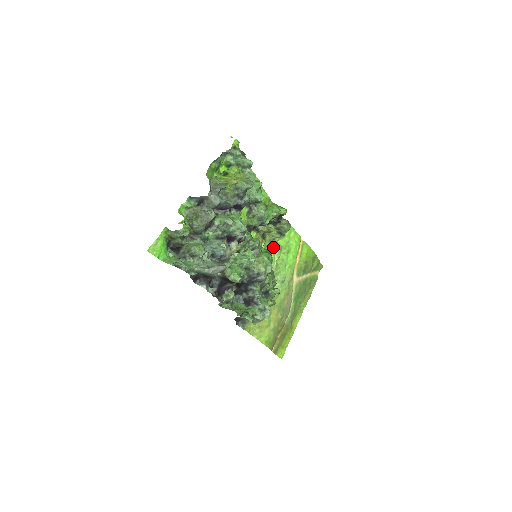
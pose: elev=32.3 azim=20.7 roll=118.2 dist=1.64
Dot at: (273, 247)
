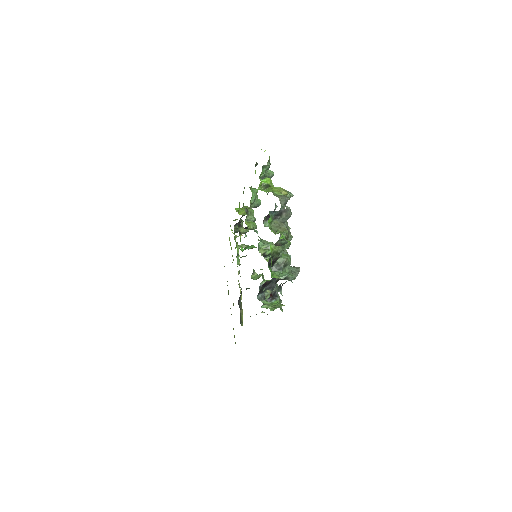
Dot at: (246, 245)
